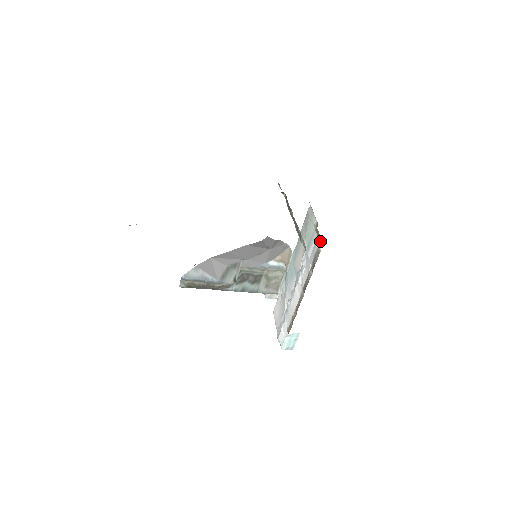
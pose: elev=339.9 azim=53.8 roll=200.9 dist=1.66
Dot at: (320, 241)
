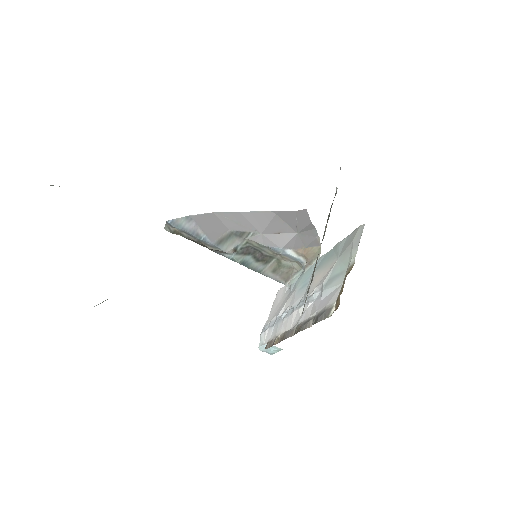
Dot at: (337, 301)
